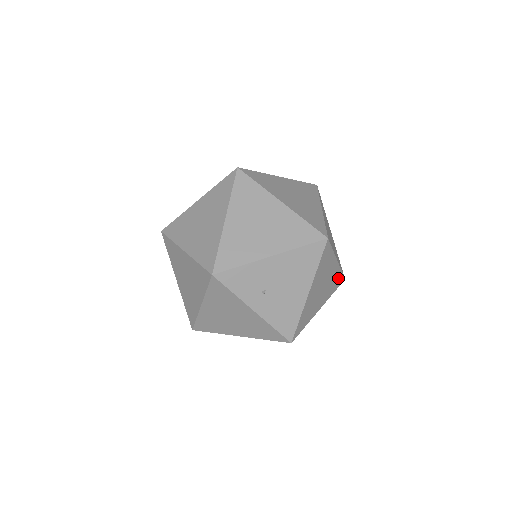
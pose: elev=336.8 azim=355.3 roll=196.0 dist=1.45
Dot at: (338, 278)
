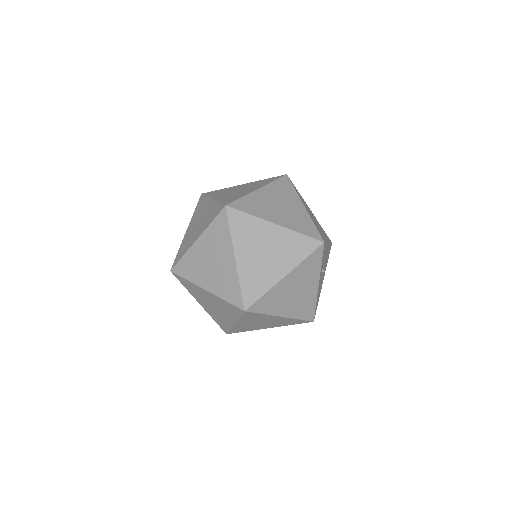
Dot at: occluded
